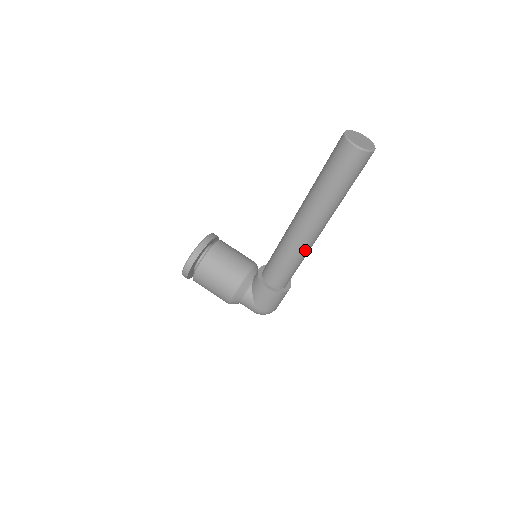
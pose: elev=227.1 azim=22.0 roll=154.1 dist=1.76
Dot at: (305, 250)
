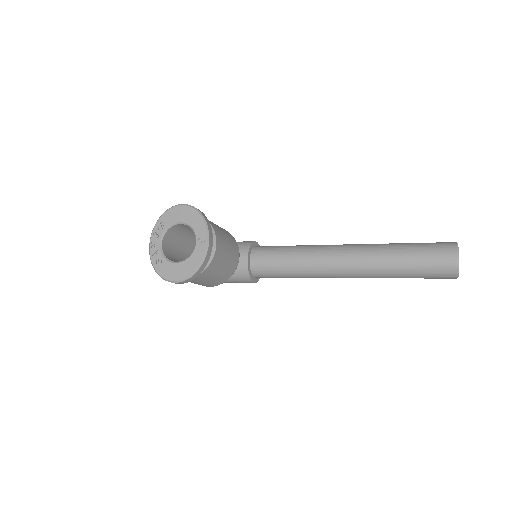
Dot at: occluded
